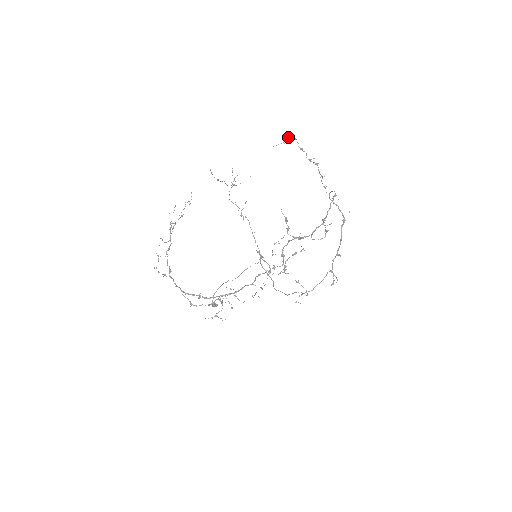
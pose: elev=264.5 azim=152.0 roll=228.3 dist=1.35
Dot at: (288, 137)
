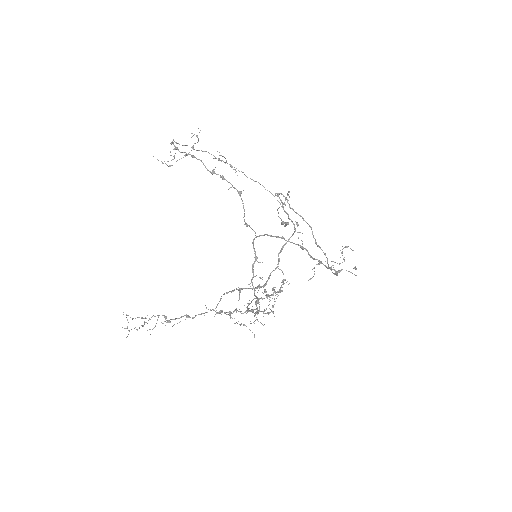
Dot at: occluded
